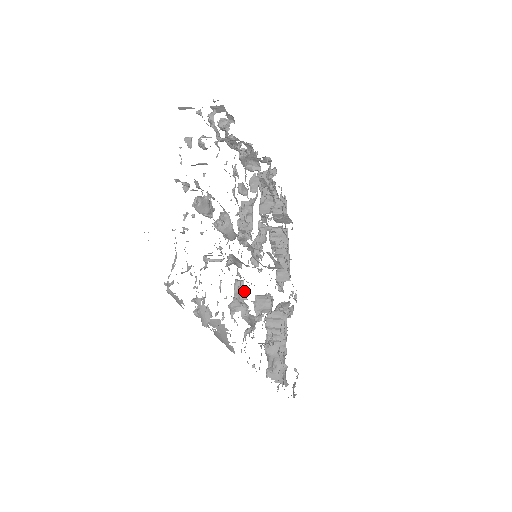
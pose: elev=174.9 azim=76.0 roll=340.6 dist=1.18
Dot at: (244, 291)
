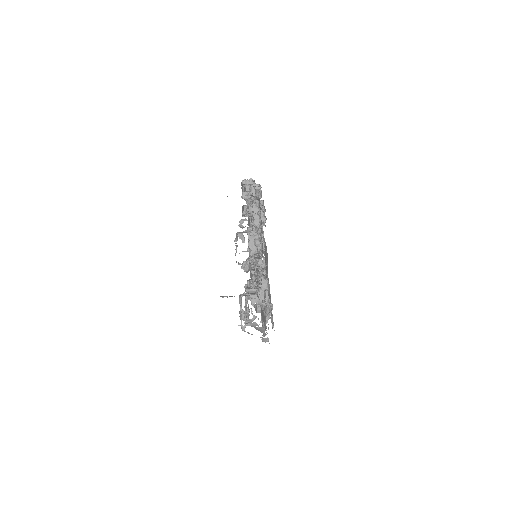
Dot at: occluded
